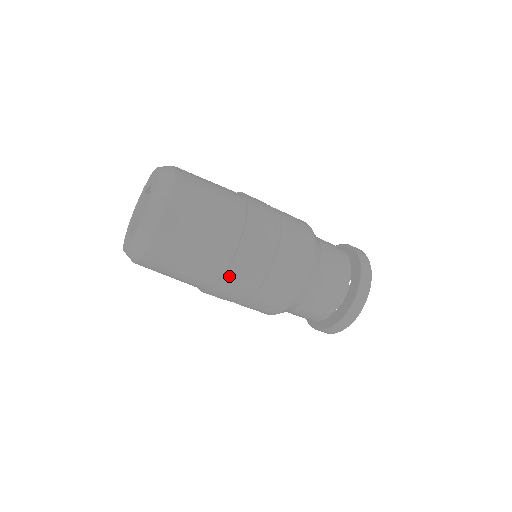
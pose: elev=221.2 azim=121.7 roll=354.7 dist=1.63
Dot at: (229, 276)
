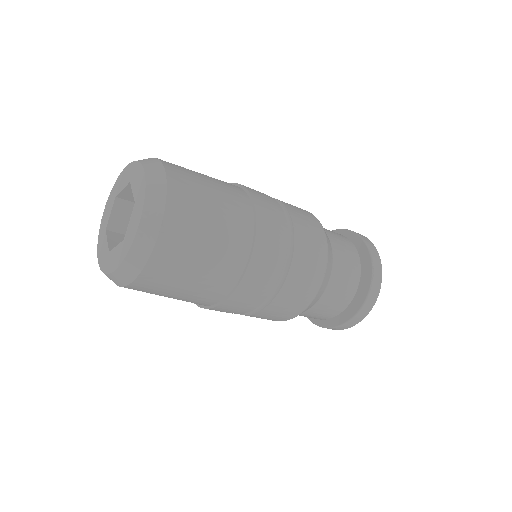
Dot at: occluded
